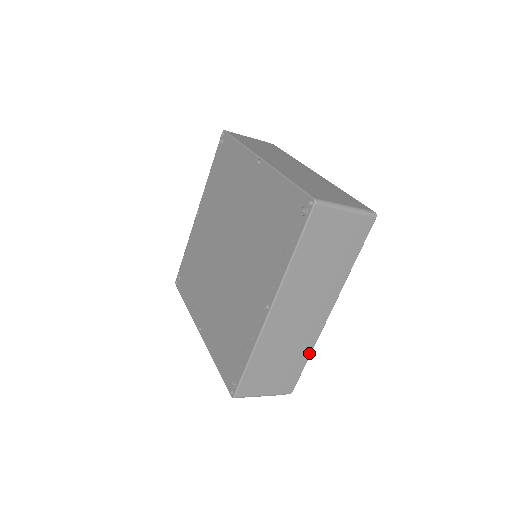
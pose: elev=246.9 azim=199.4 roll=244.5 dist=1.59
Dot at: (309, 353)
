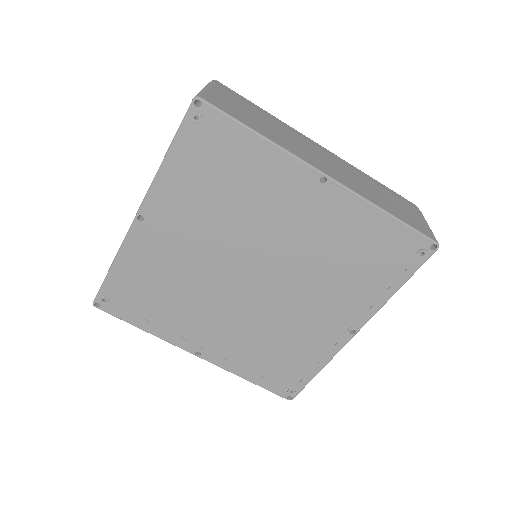
Dot at: occluded
